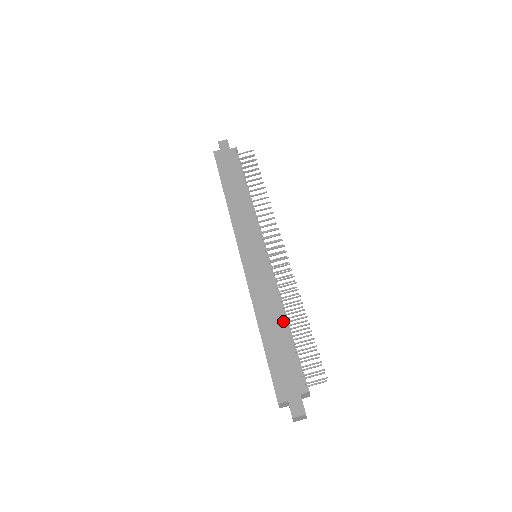
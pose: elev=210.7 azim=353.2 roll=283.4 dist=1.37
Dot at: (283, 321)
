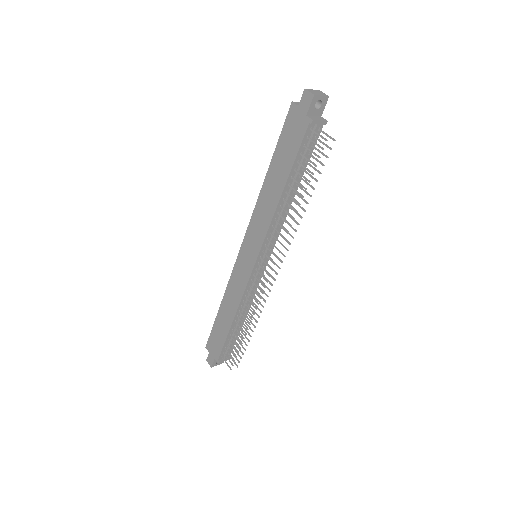
Dot at: (231, 320)
